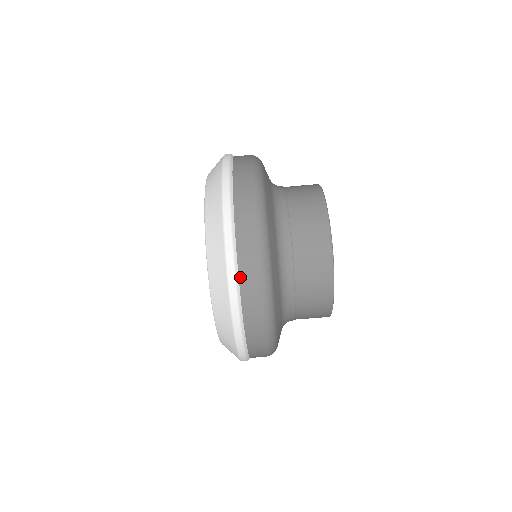
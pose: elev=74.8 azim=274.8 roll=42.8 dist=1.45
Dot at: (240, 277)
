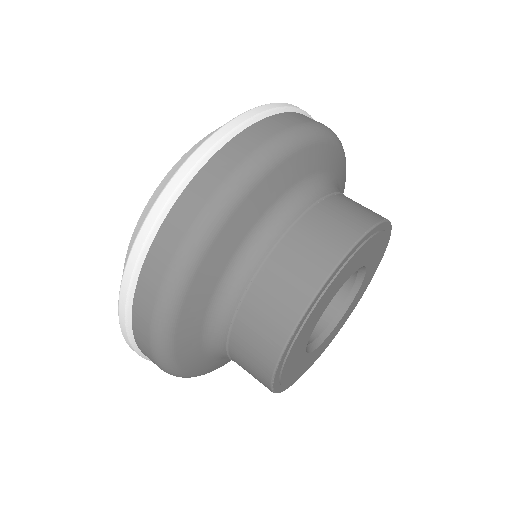
Dot at: occluded
